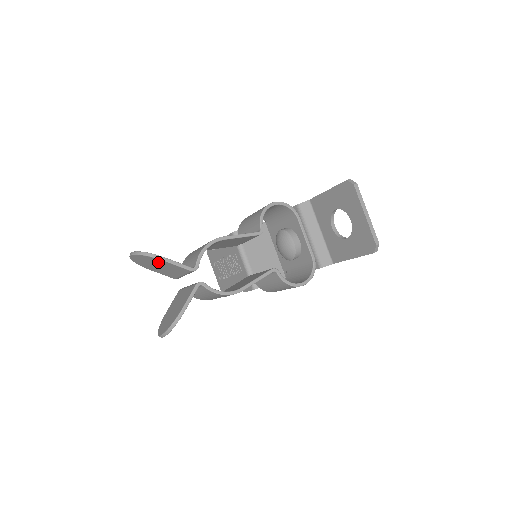
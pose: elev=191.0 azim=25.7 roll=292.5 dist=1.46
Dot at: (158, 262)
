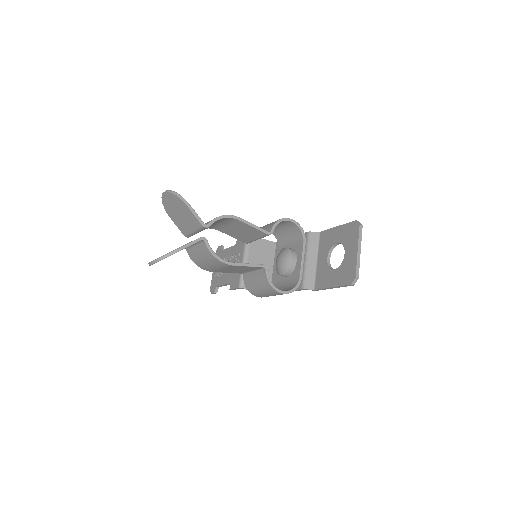
Dot at: (182, 207)
